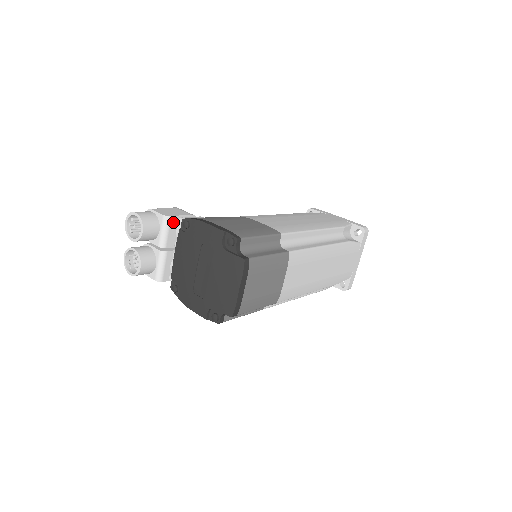
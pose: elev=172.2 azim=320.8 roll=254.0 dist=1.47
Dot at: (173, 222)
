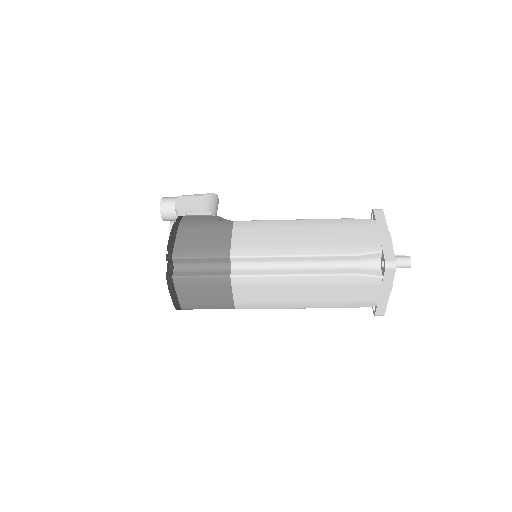
Dot at: (183, 213)
